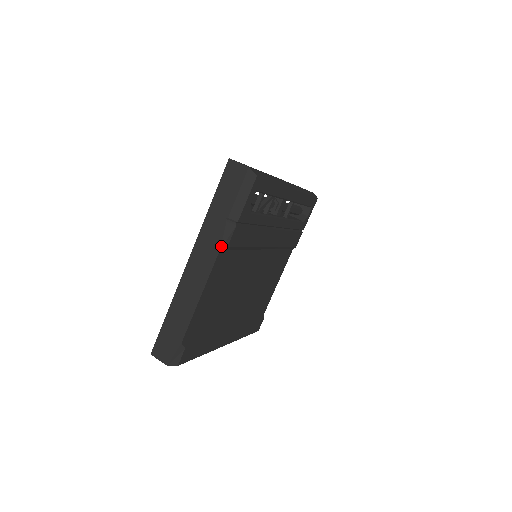
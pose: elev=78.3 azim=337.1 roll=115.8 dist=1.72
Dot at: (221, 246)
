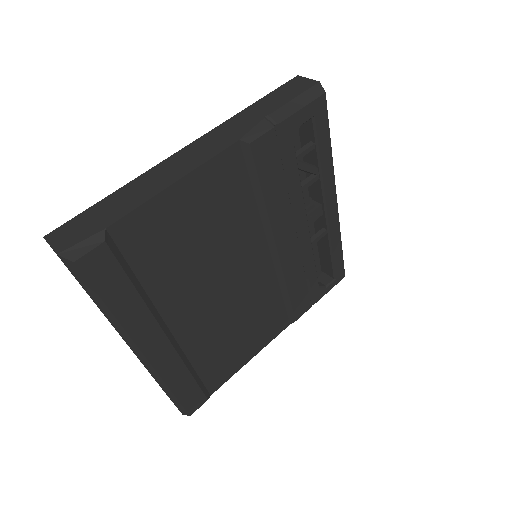
Dot at: (243, 137)
